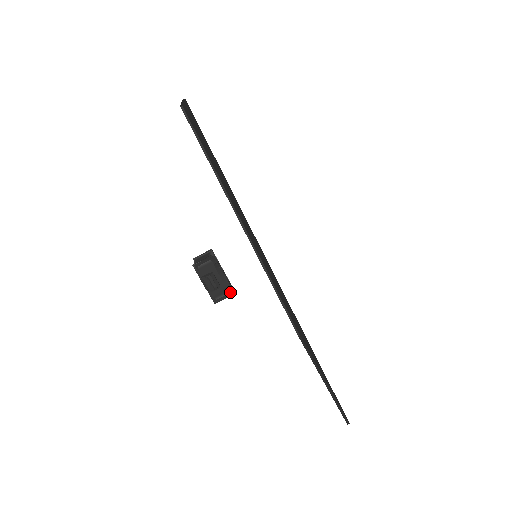
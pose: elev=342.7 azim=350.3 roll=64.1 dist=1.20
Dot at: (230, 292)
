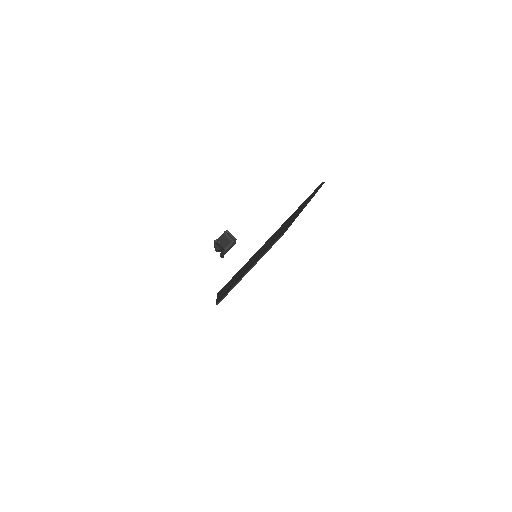
Dot at: occluded
